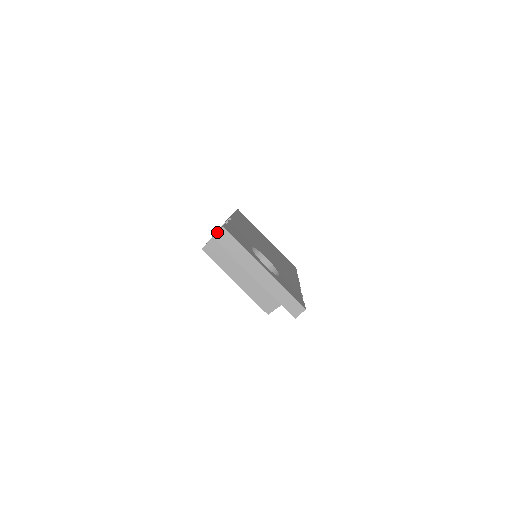
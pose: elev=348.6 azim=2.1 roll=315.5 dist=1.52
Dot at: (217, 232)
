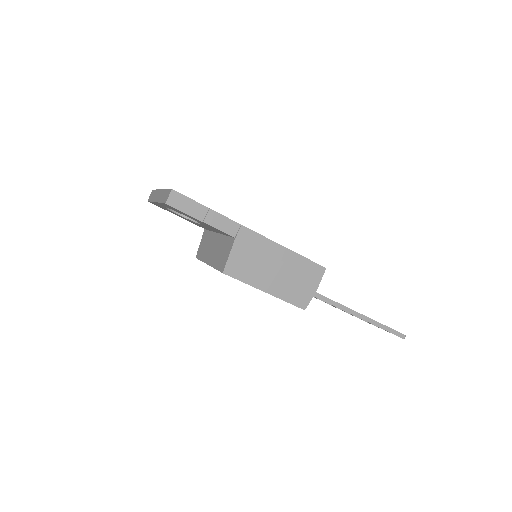
Dot at: (150, 196)
